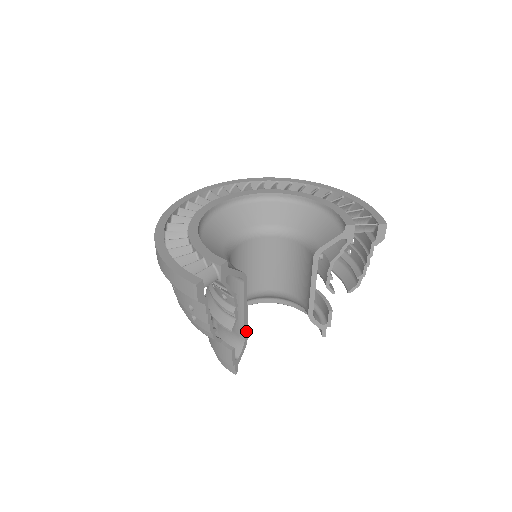
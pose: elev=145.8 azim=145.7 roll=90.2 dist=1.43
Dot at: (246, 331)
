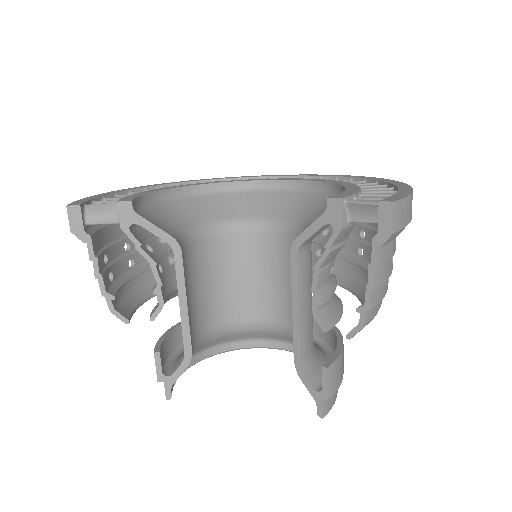
Dot at: (188, 339)
